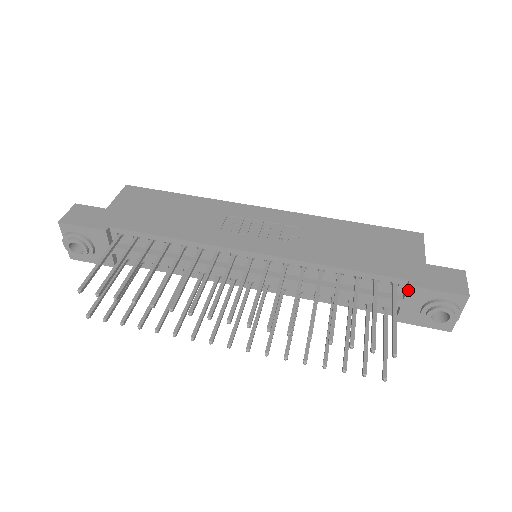
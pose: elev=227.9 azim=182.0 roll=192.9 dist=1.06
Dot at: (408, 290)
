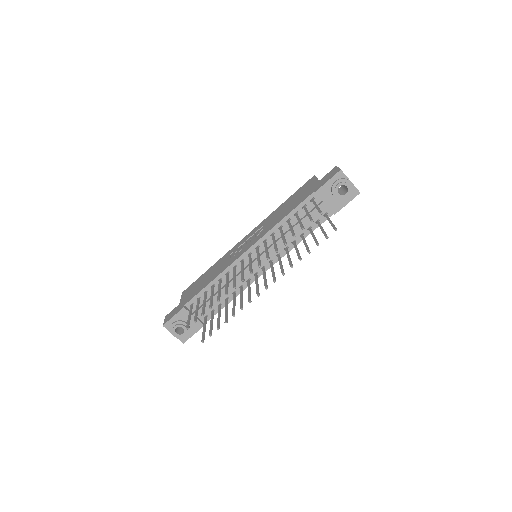
Dot at: (318, 195)
